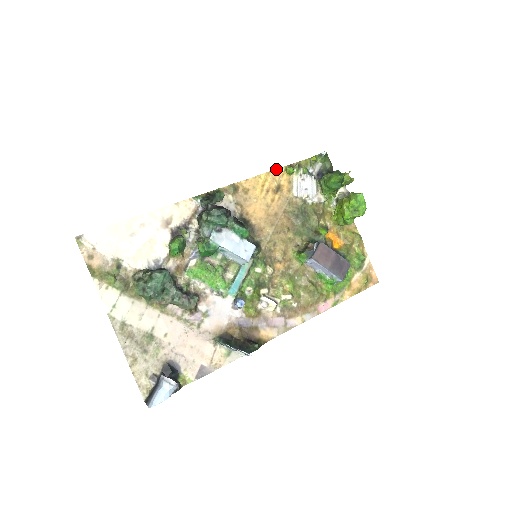
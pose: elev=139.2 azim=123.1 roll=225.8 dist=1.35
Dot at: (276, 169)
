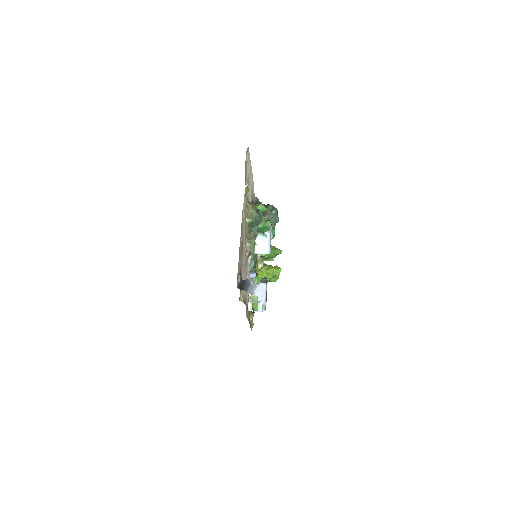
Dot at: occluded
